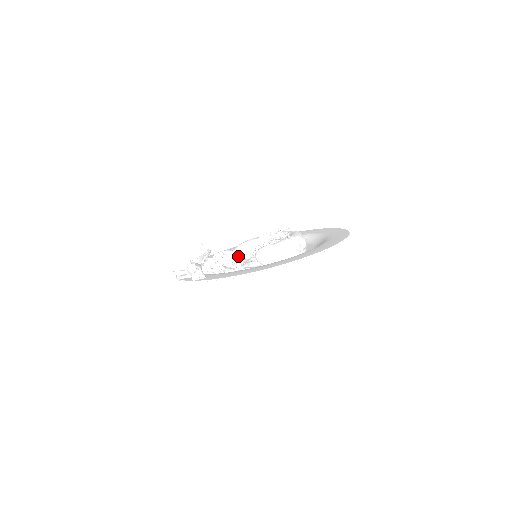
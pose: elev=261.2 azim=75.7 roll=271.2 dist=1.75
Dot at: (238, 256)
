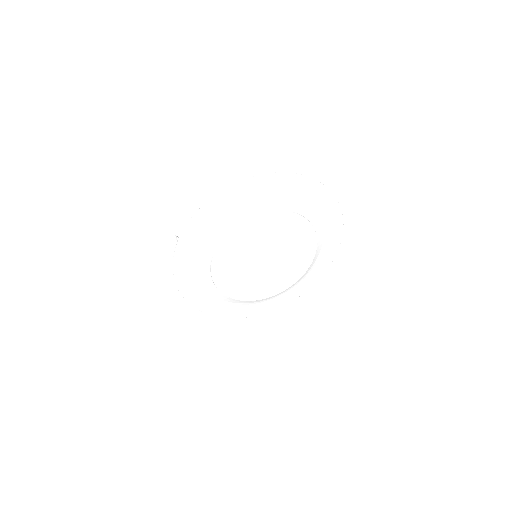
Dot at: occluded
